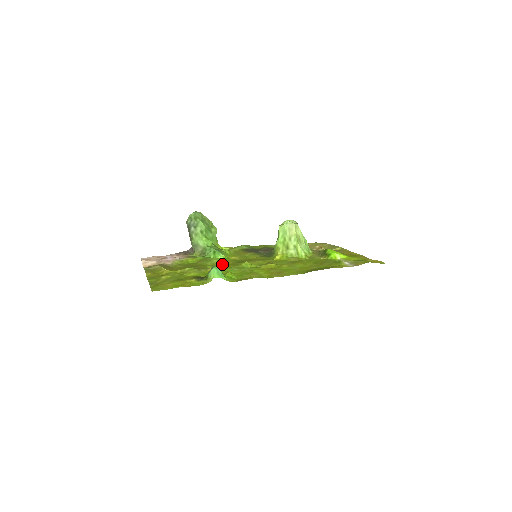
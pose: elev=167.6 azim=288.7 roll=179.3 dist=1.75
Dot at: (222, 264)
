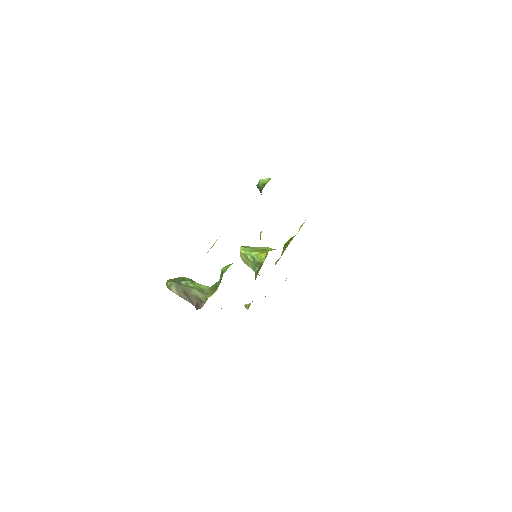
Dot at: occluded
